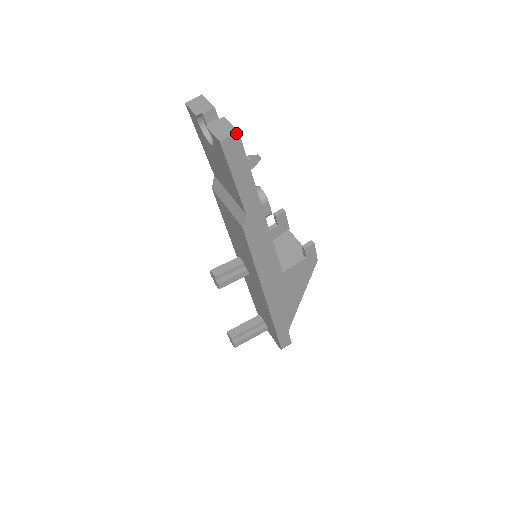
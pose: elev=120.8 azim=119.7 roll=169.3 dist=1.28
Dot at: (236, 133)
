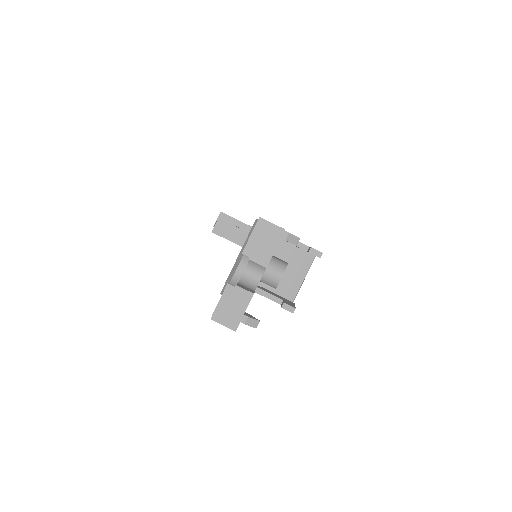
Dot at: (232, 329)
